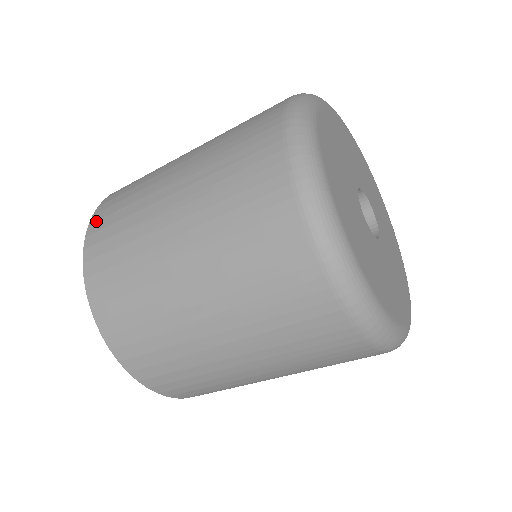
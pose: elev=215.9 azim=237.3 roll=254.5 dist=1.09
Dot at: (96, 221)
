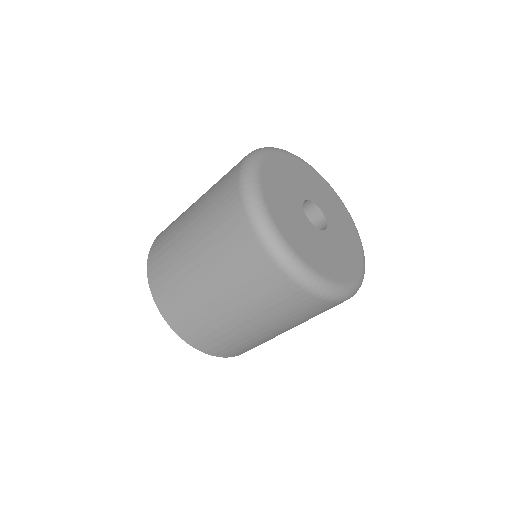
Dot at: (155, 290)
